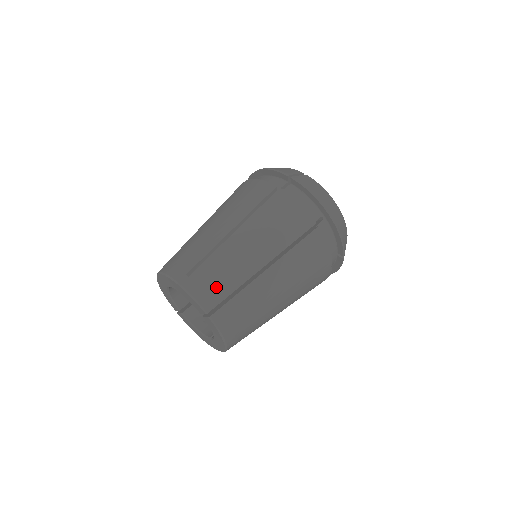
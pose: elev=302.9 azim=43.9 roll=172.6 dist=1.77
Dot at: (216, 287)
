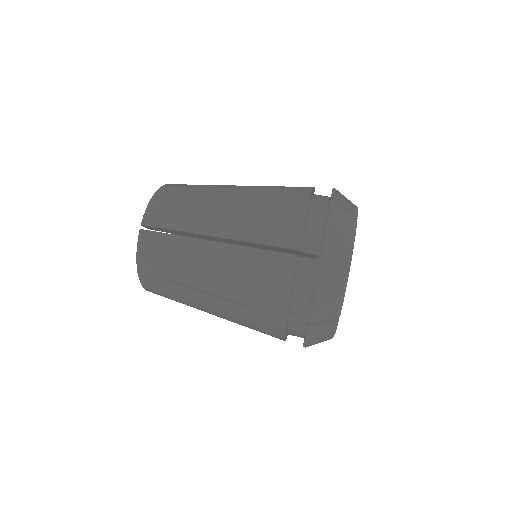
Dot at: (168, 214)
